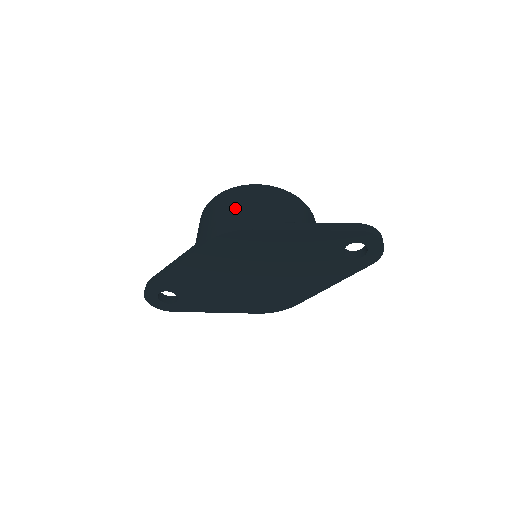
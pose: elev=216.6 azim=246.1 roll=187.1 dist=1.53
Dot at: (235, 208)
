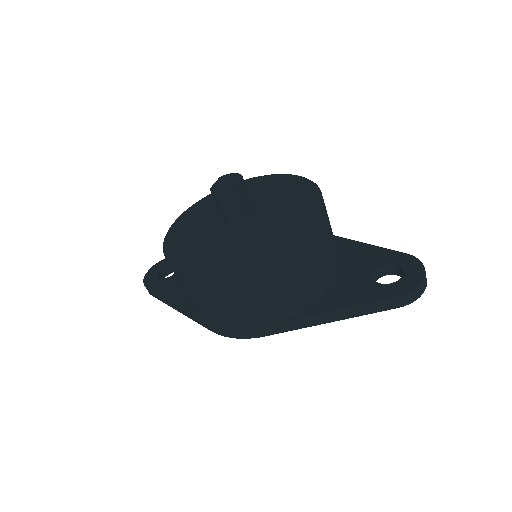
Dot at: (227, 309)
